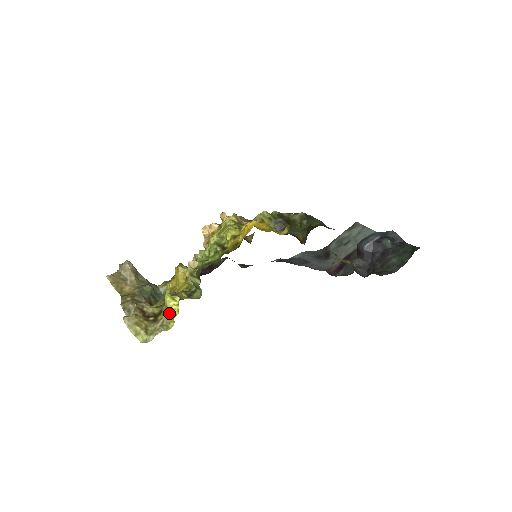
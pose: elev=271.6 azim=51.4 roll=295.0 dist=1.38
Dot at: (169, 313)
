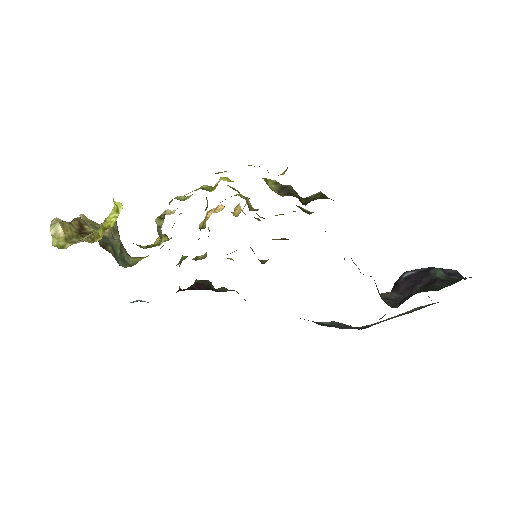
Dot at: (104, 226)
